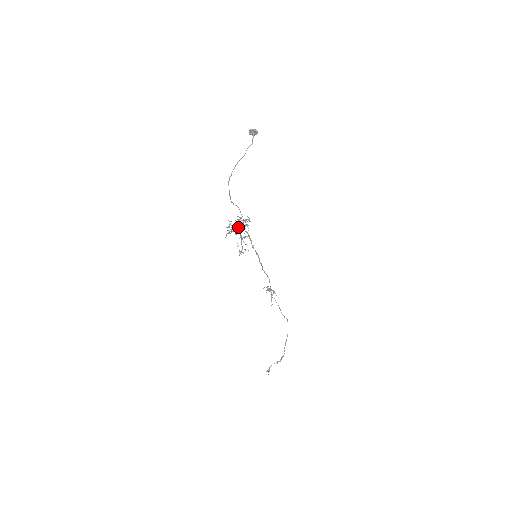
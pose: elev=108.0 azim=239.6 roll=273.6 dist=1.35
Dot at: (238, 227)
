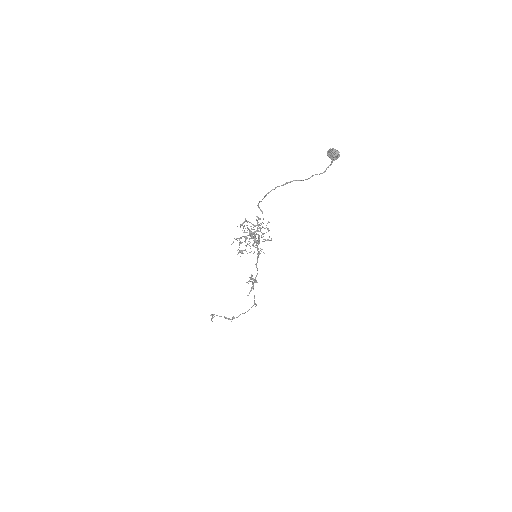
Dot at: (252, 233)
